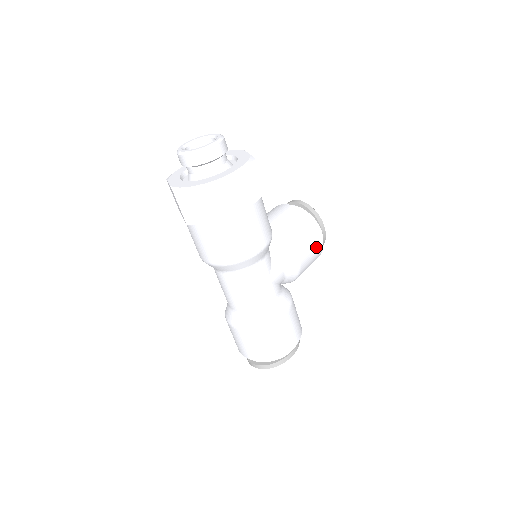
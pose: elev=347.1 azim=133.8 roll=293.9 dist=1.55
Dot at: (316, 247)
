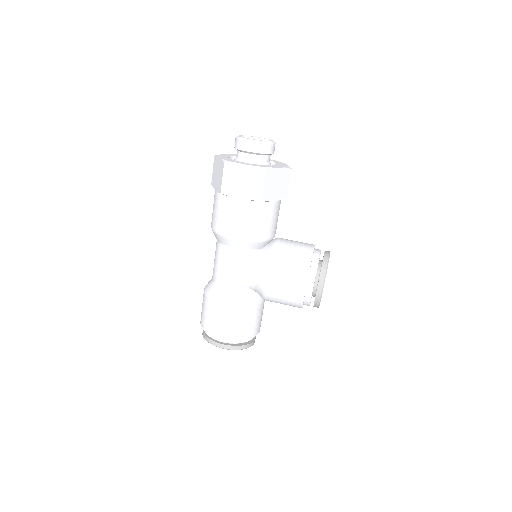
Dot at: (293, 289)
